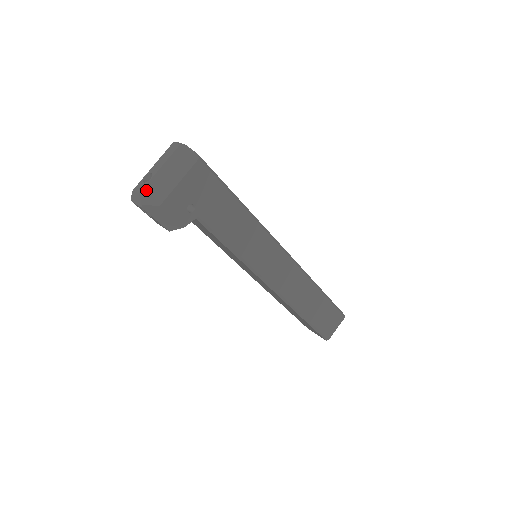
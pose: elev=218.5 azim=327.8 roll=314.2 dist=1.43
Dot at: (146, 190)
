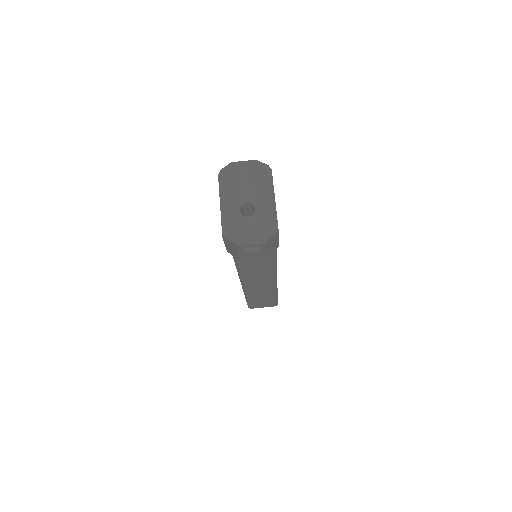
Dot at: (261, 222)
